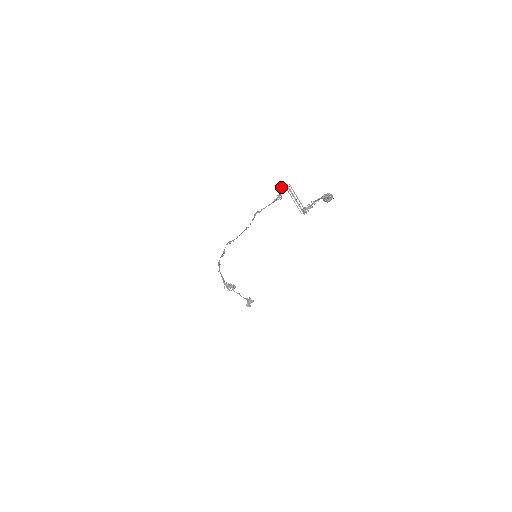
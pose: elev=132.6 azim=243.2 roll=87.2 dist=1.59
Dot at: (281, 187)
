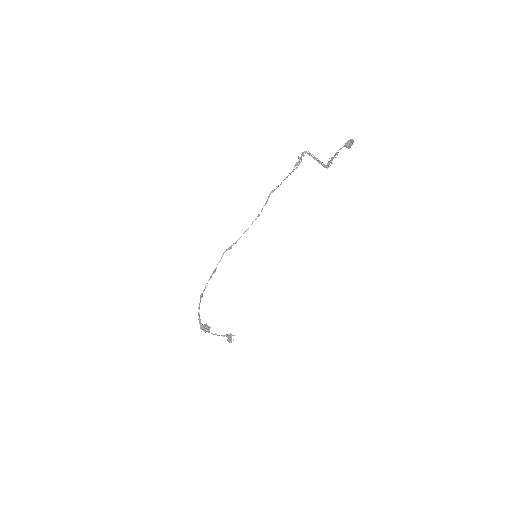
Dot at: occluded
